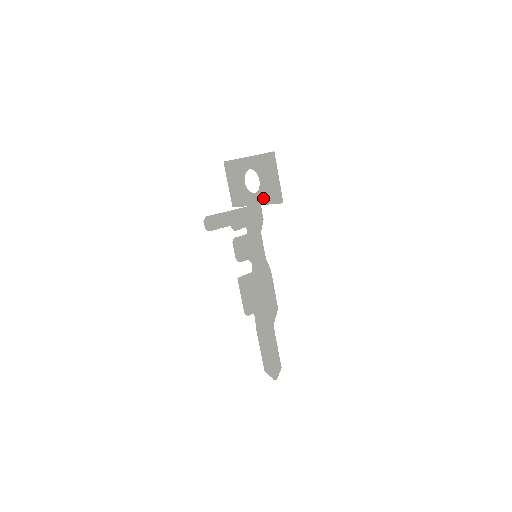
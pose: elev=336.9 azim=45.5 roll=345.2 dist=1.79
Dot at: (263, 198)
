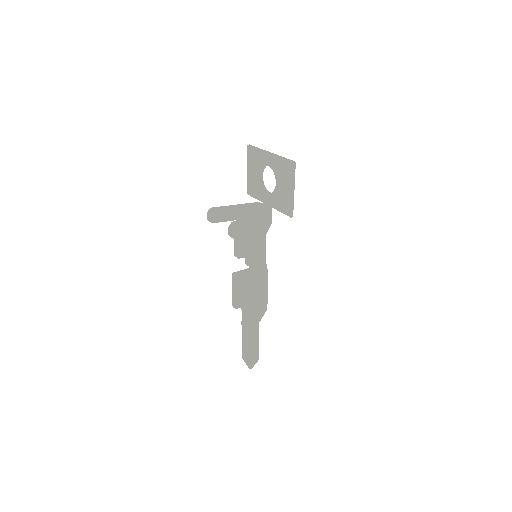
Dot at: (275, 202)
